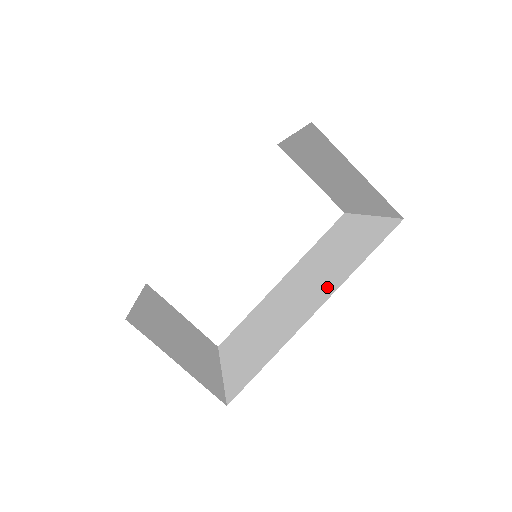
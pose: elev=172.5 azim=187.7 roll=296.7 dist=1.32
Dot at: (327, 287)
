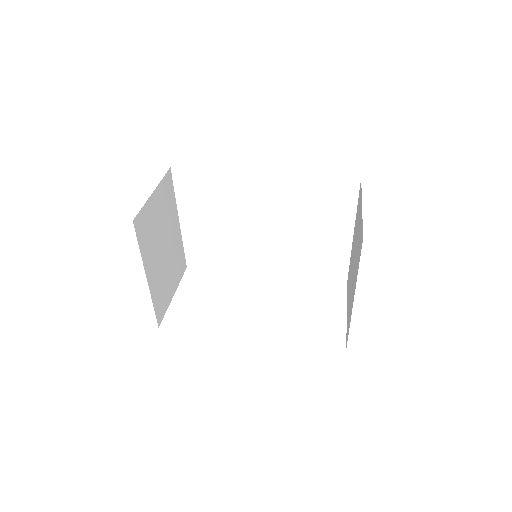
Dot at: occluded
